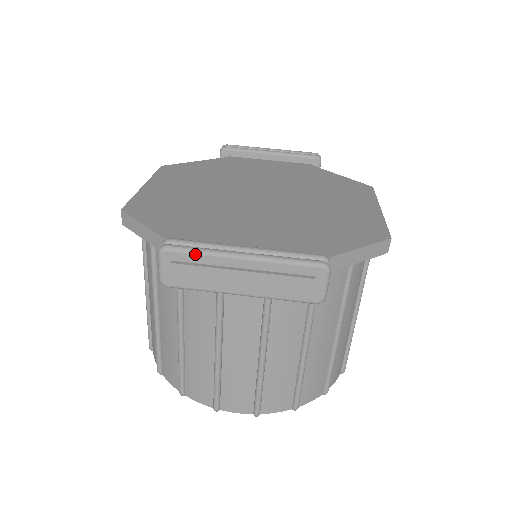
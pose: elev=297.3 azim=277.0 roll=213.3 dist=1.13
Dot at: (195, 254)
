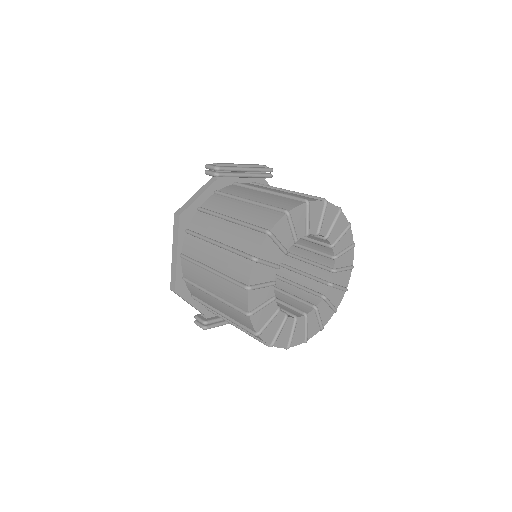
Dot at: occluded
